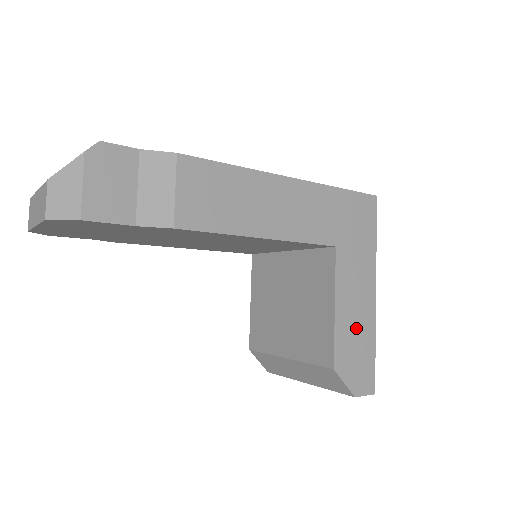
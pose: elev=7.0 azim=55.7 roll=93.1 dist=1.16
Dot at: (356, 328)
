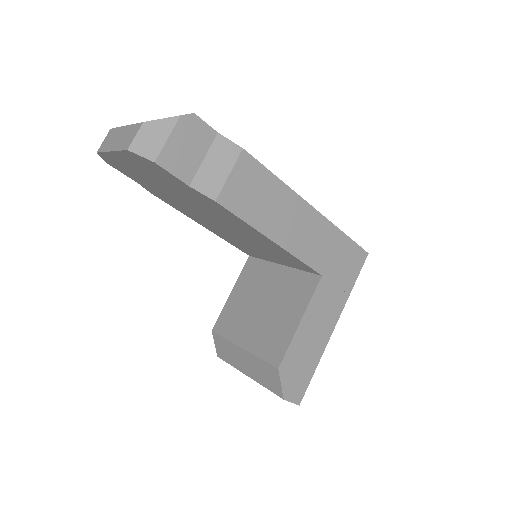
Dot at: (309, 346)
